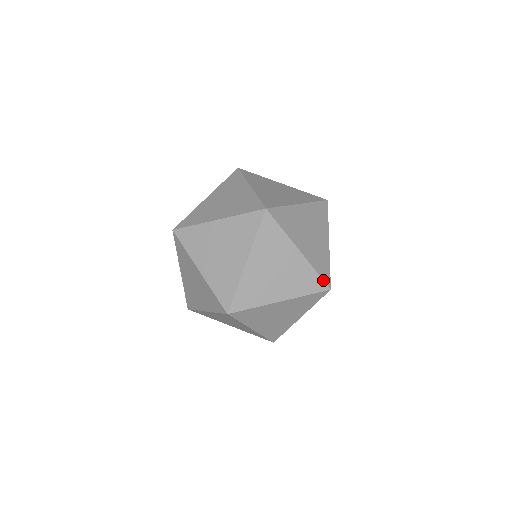
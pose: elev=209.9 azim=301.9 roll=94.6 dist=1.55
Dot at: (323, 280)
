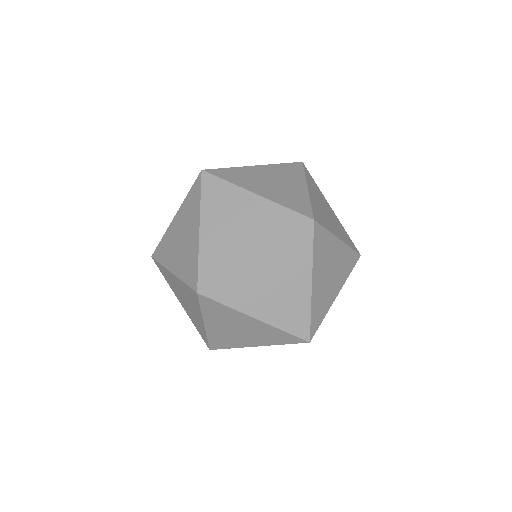
Dot at: (299, 213)
